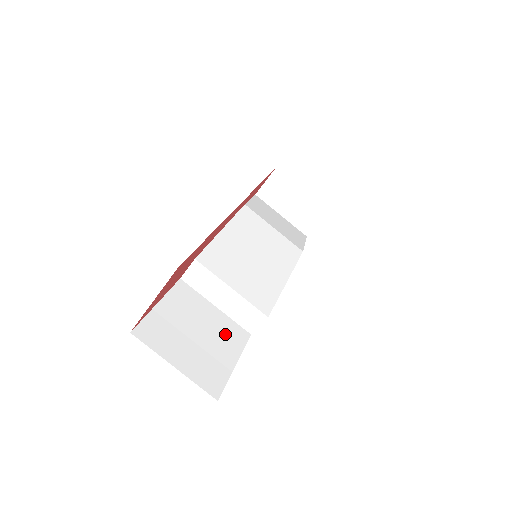
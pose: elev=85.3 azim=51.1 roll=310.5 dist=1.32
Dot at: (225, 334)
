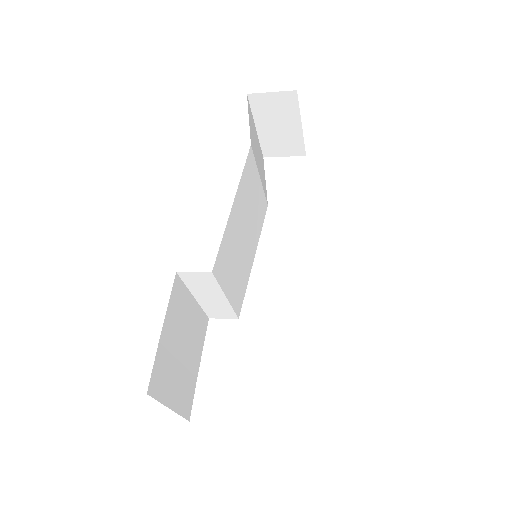
Dot at: (197, 333)
